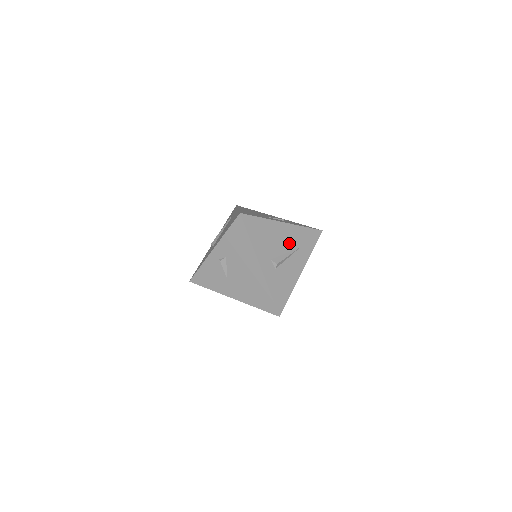
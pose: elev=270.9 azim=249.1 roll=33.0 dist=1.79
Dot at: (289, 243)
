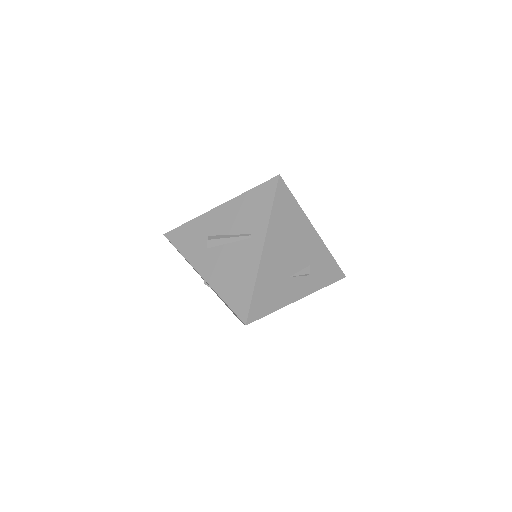
Dot at: occluded
